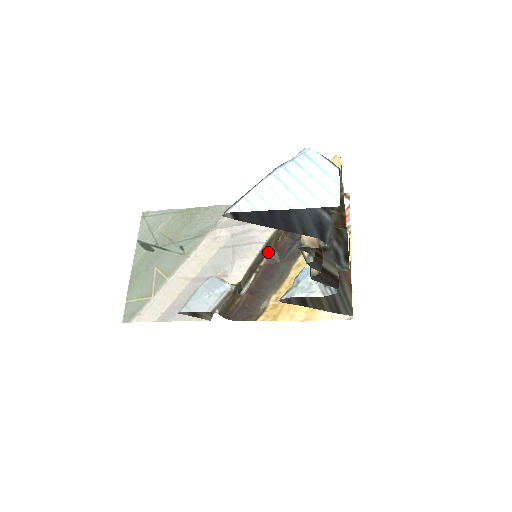
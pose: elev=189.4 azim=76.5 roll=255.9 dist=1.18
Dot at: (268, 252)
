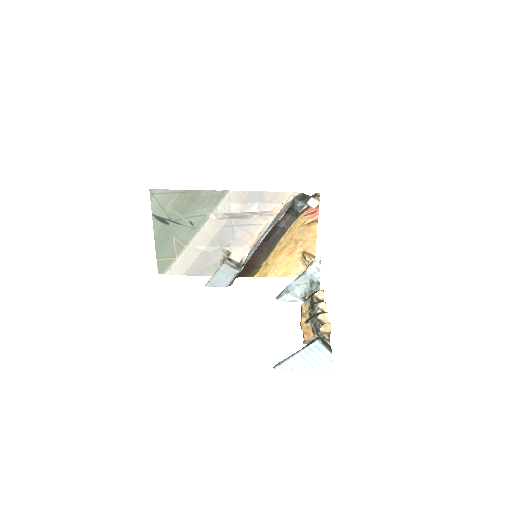
Dot at: (260, 239)
